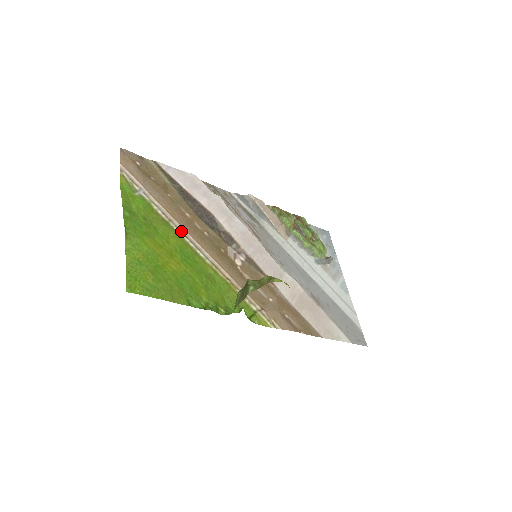
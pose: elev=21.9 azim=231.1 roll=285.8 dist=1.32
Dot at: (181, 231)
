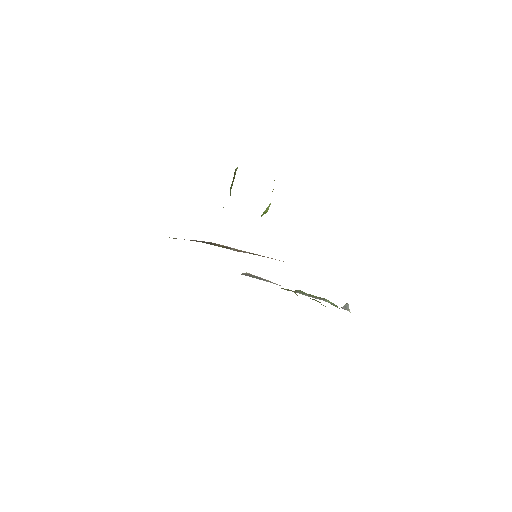
Dot at: occluded
